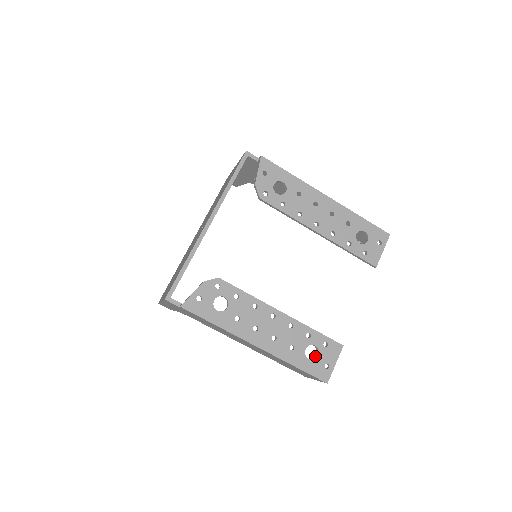
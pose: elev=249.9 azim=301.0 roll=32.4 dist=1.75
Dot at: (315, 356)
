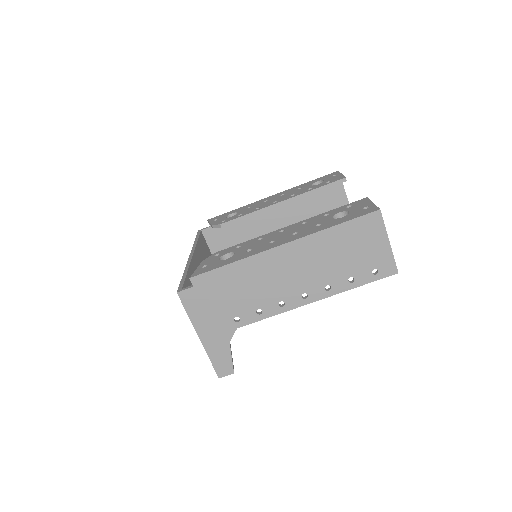
Dot at: occluded
